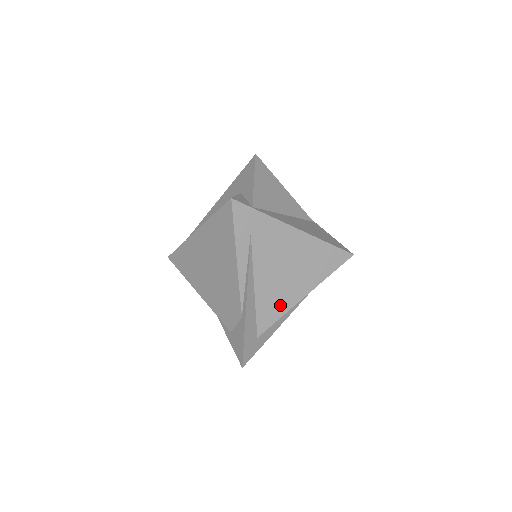
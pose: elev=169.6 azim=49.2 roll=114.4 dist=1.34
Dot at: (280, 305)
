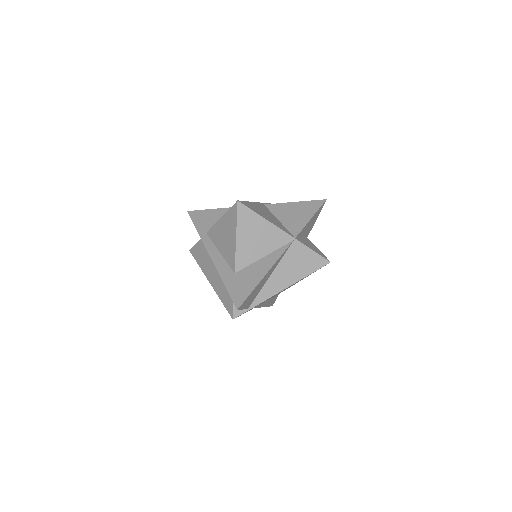
Dot at: occluded
